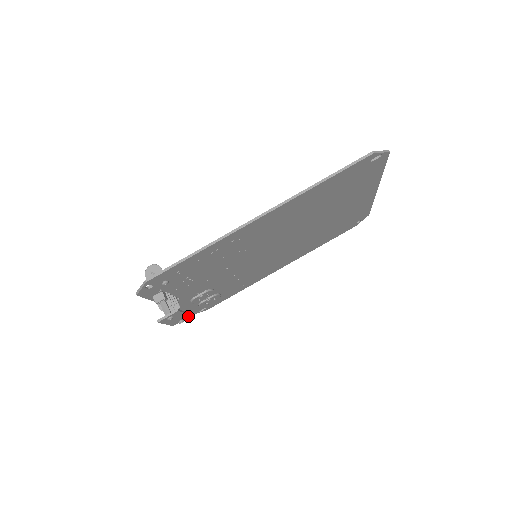
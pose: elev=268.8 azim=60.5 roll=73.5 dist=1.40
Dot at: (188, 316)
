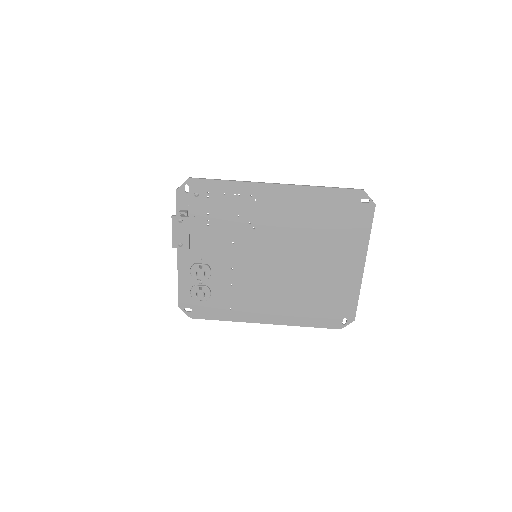
Dot at: (187, 246)
